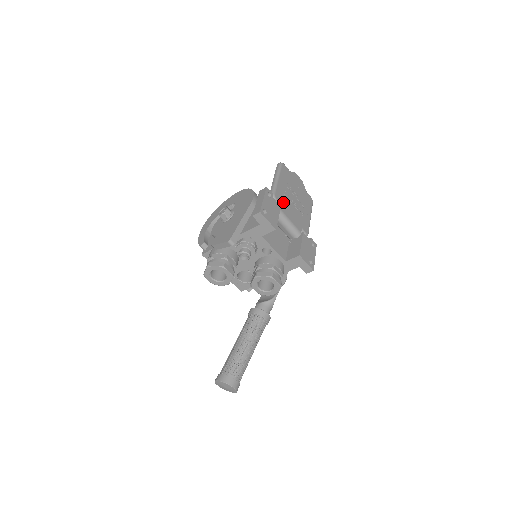
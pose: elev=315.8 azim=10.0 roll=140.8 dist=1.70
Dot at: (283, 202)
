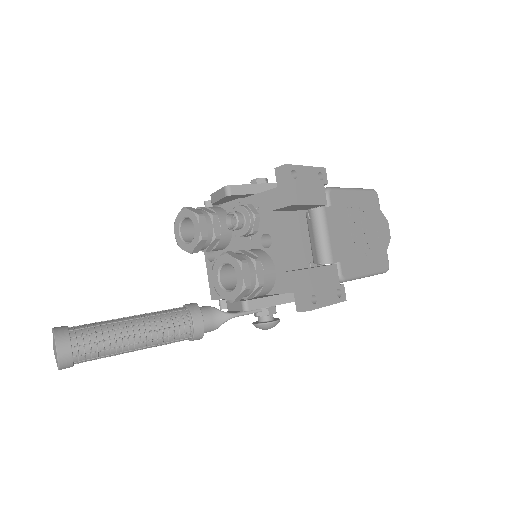
Dot at: (337, 210)
